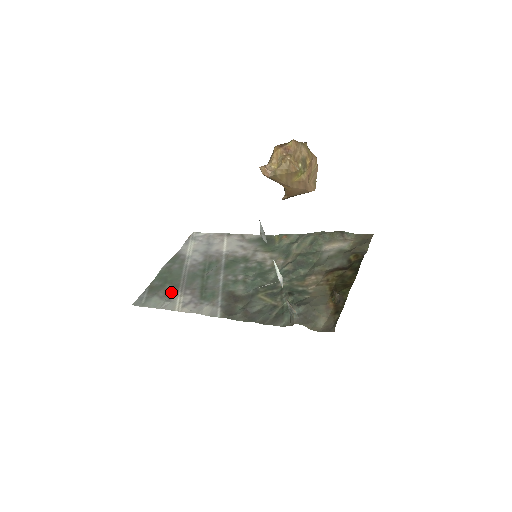
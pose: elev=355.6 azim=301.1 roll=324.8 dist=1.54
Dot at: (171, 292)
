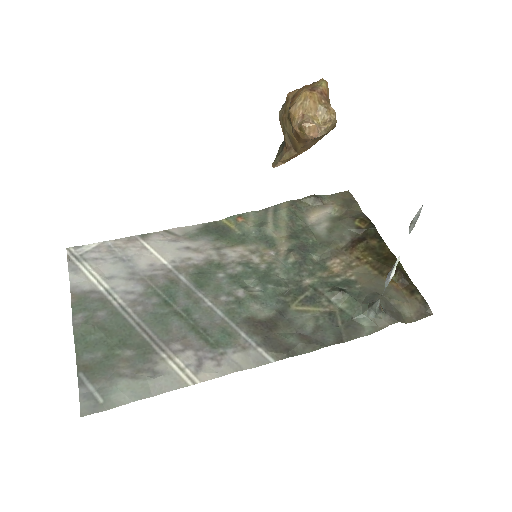
Dot at: (144, 360)
